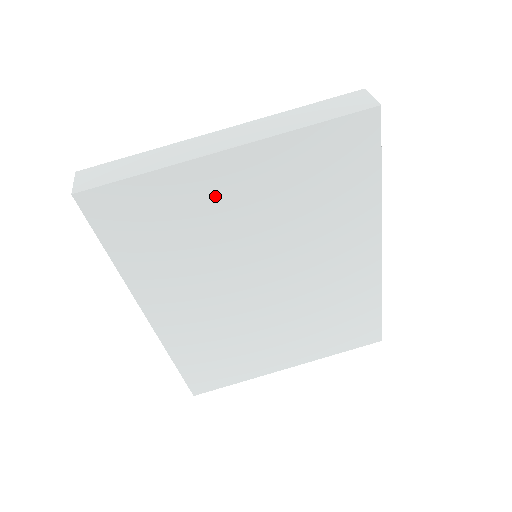
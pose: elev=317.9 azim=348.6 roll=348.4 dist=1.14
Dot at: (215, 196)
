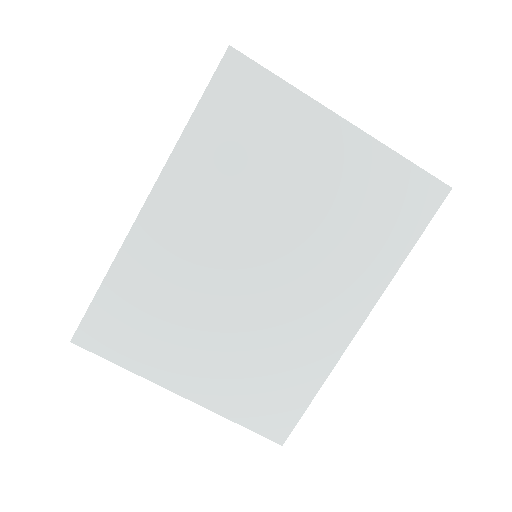
Dot at: (306, 146)
